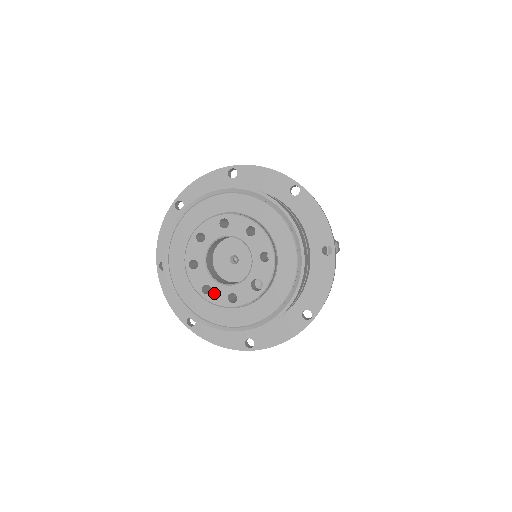
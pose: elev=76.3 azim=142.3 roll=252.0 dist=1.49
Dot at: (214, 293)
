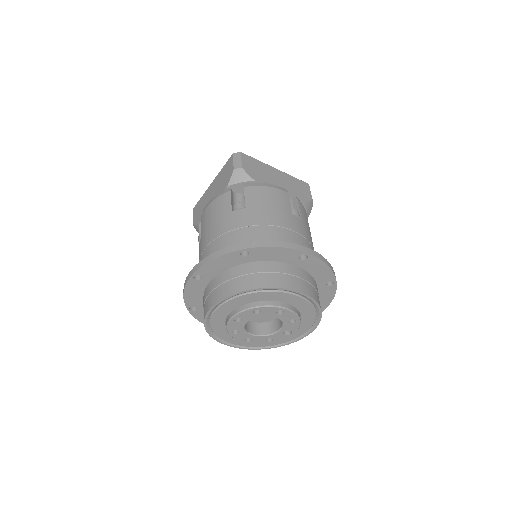
Dot at: (255, 340)
